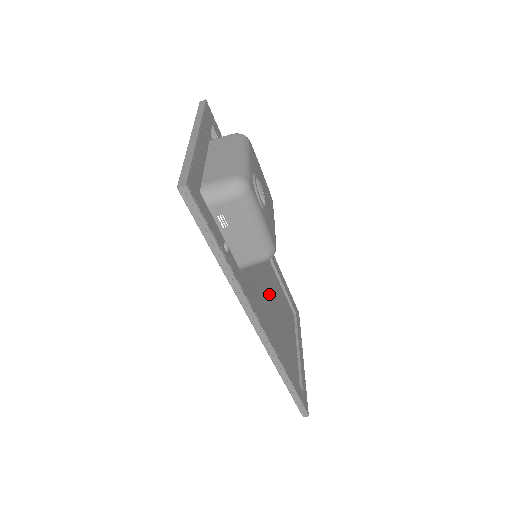
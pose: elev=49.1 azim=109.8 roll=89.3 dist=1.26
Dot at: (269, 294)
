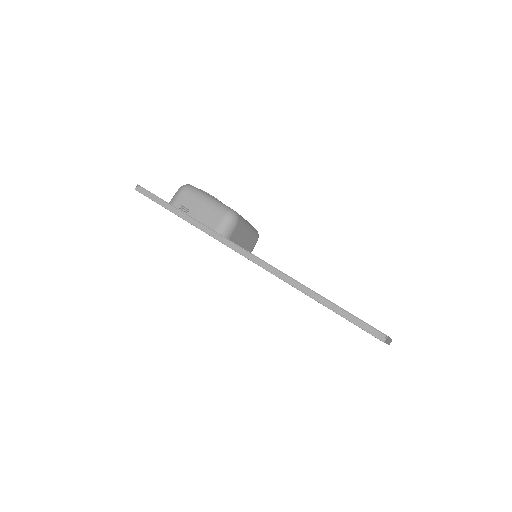
Dot at: occluded
